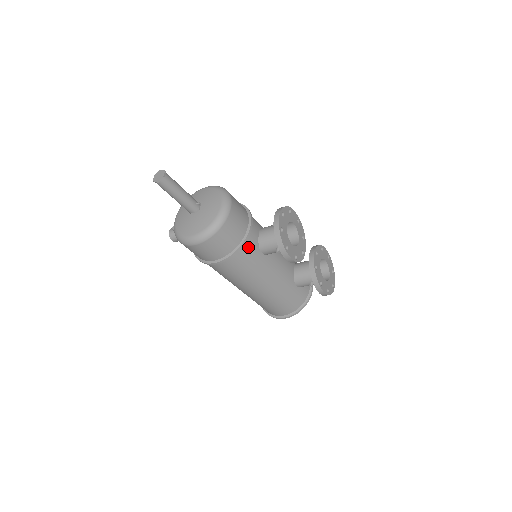
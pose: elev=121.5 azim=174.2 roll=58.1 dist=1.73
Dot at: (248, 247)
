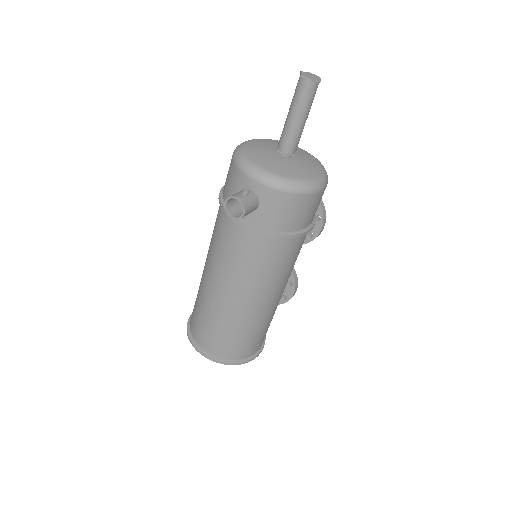
Dot at: occluded
